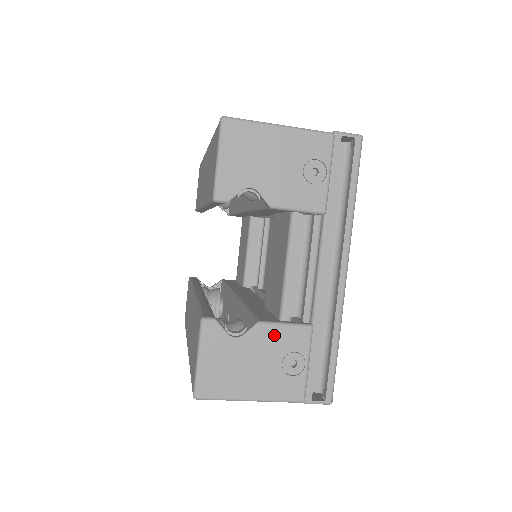
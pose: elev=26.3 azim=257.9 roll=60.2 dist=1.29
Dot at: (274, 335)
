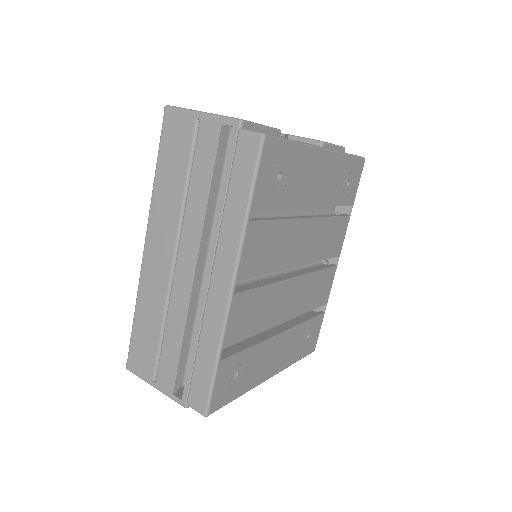
Dot at: occluded
